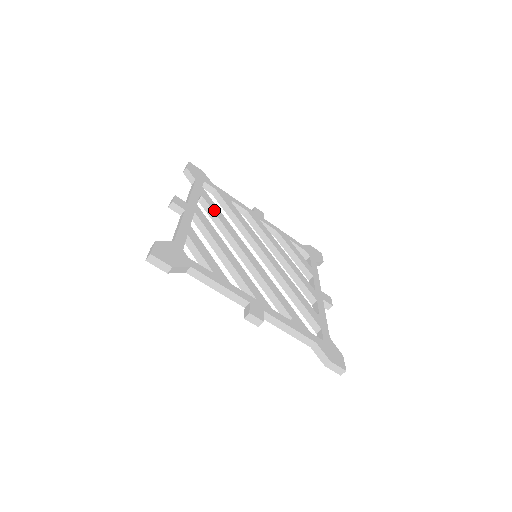
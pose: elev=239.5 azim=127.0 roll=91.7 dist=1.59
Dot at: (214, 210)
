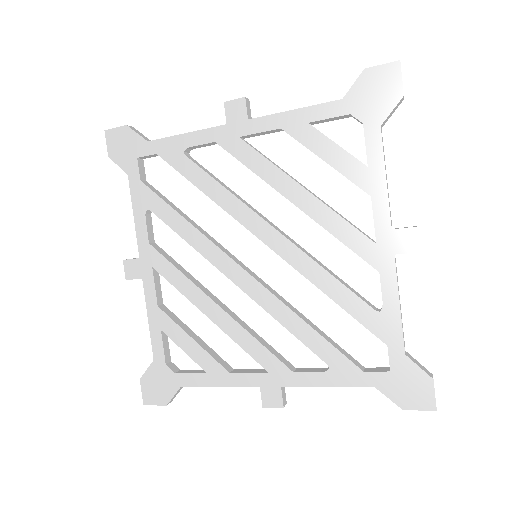
Dot at: (170, 224)
